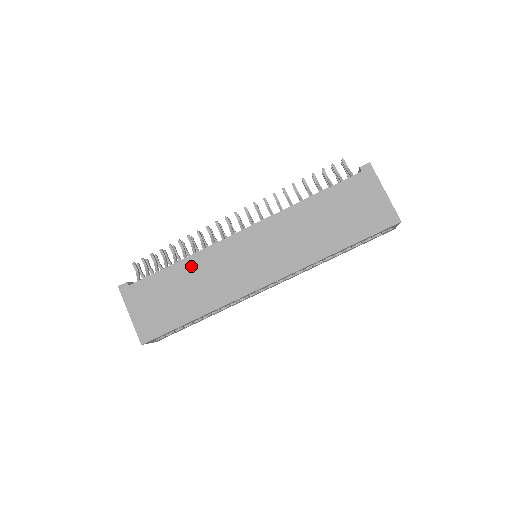
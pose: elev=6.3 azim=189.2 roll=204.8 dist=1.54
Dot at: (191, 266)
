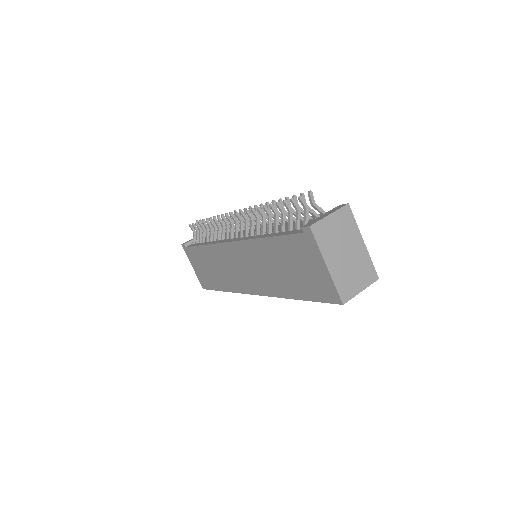
Dot at: (210, 253)
